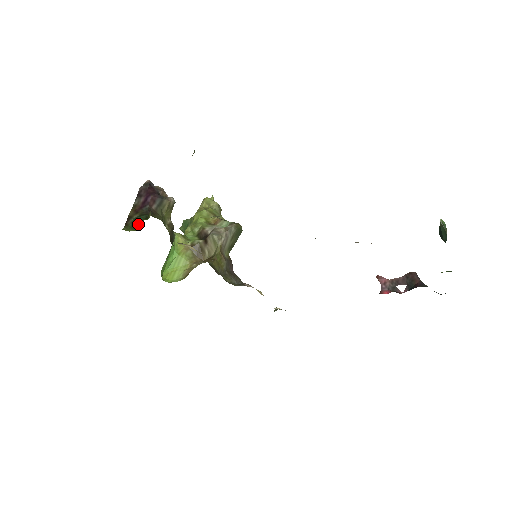
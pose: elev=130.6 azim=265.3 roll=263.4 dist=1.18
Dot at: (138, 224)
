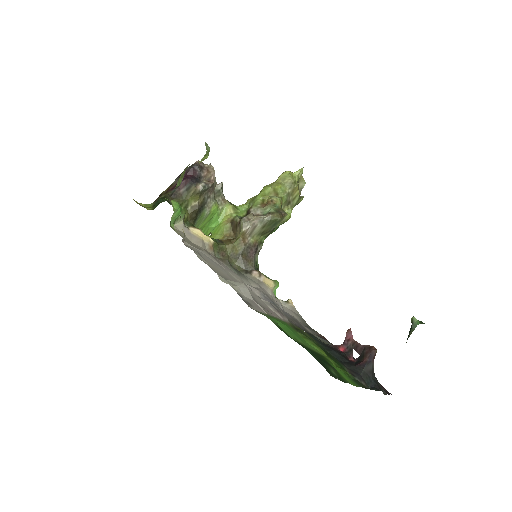
Dot at: (156, 205)
